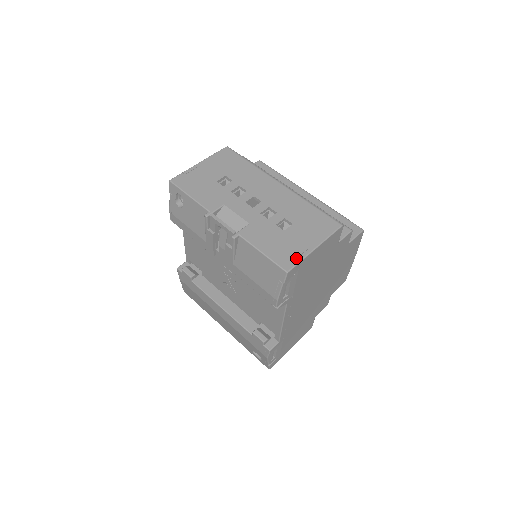
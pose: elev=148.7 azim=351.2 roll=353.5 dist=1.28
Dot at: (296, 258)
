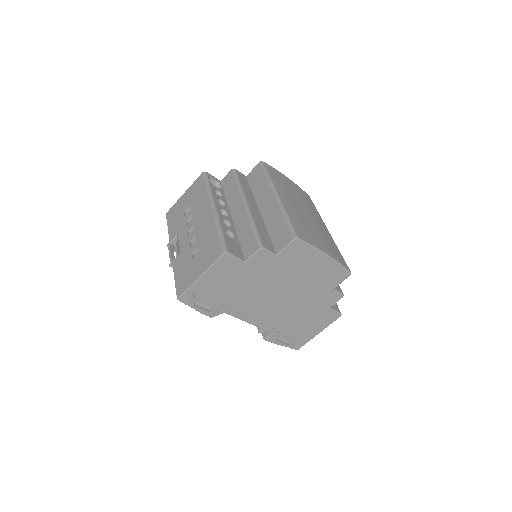
Dot at: (186, 286)
